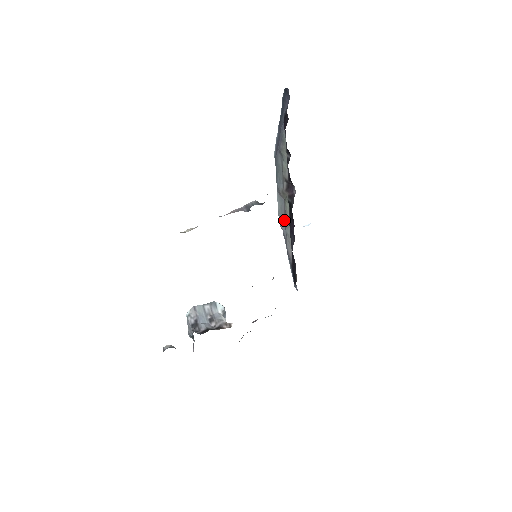
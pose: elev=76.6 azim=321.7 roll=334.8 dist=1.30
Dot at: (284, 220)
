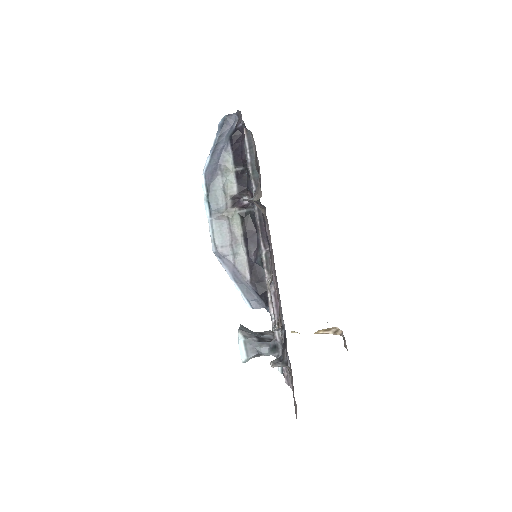
Dot at: (229, 242)
